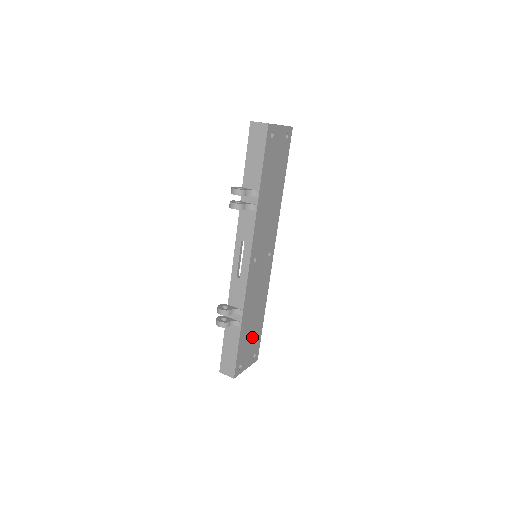
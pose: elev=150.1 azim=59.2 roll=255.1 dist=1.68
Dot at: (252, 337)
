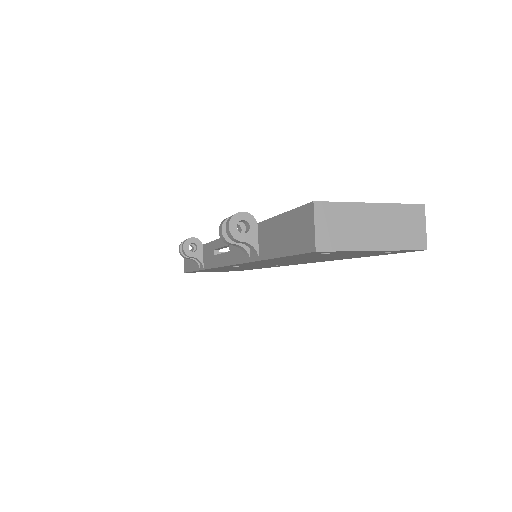
Dot at: (226, 270)
